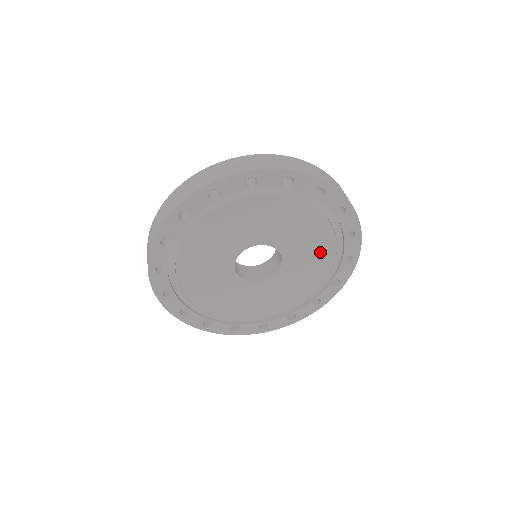
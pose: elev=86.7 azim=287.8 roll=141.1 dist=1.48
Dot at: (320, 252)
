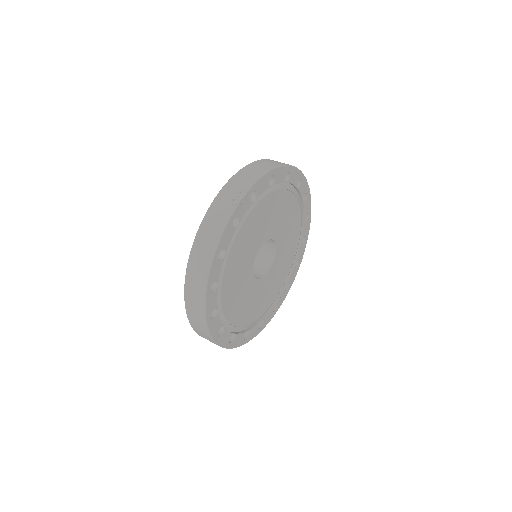
Dot at: (293, 223)
